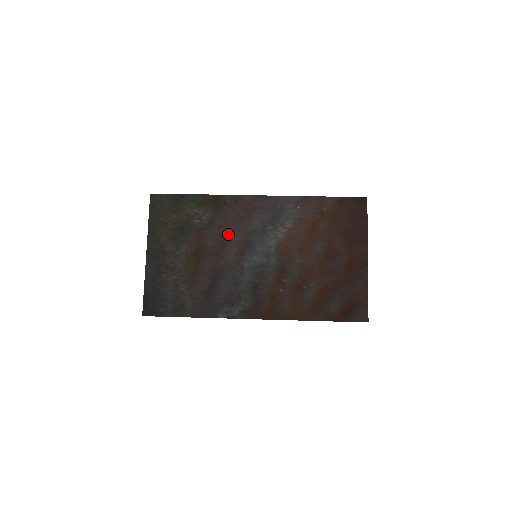
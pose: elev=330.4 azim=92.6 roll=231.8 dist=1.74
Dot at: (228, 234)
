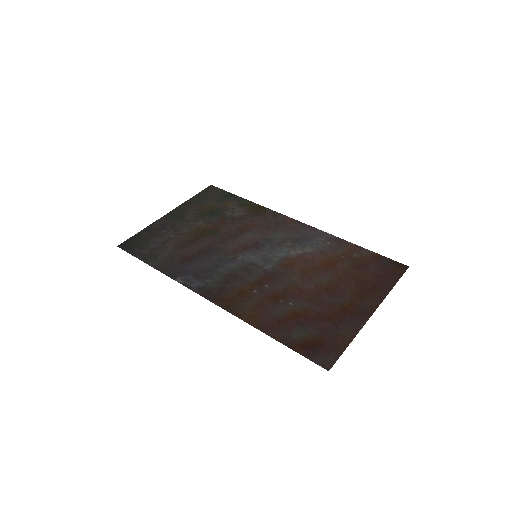
Dot at: (246, 231)
